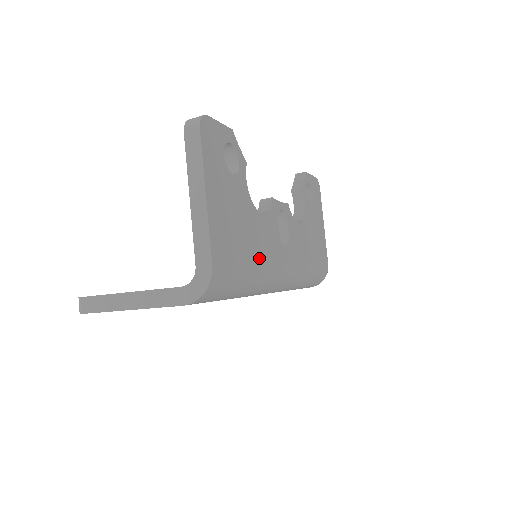
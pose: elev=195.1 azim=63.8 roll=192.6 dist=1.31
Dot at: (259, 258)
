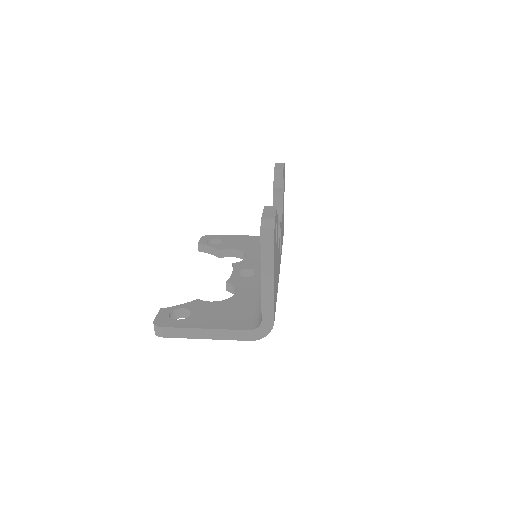
Dot at: occluded
